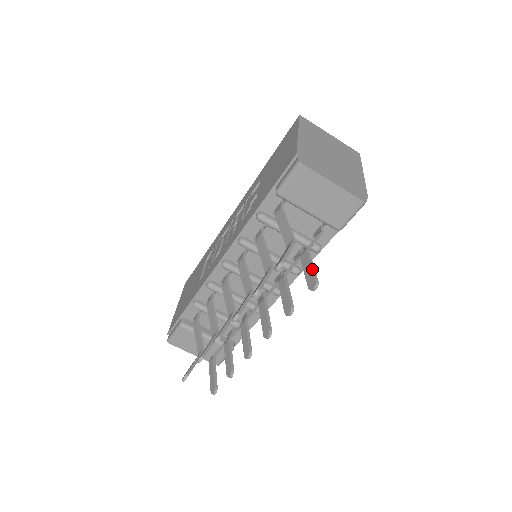
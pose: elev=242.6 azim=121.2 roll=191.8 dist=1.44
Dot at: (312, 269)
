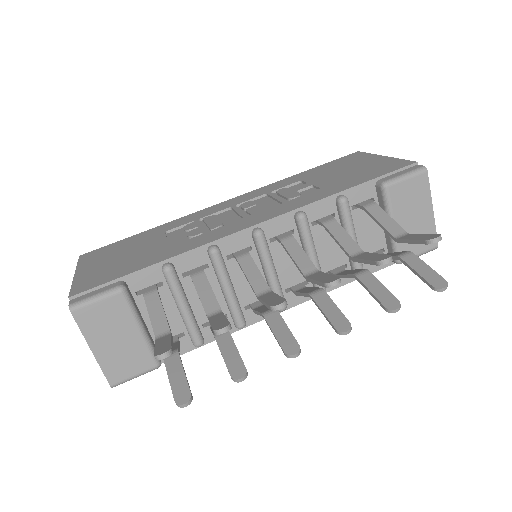
Dot at: occluded
